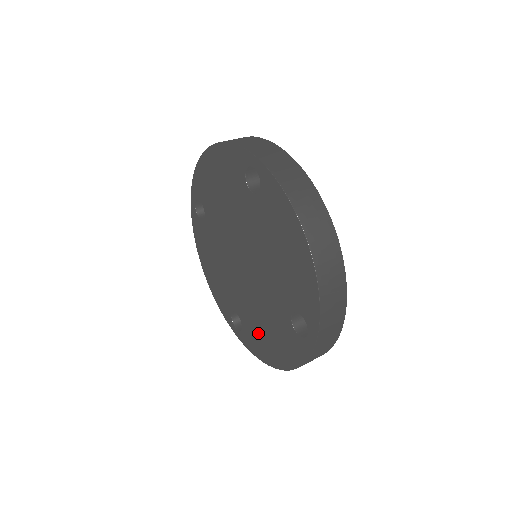
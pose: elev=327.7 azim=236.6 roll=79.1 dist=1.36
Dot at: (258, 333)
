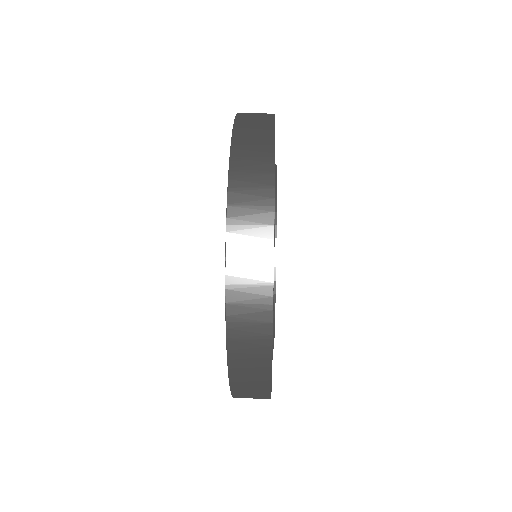
Dot at: occluded
